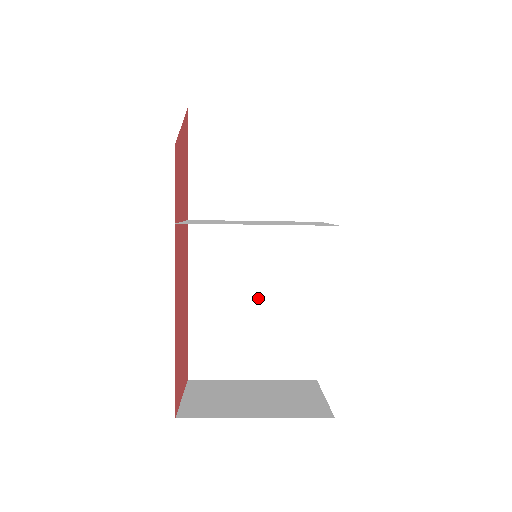
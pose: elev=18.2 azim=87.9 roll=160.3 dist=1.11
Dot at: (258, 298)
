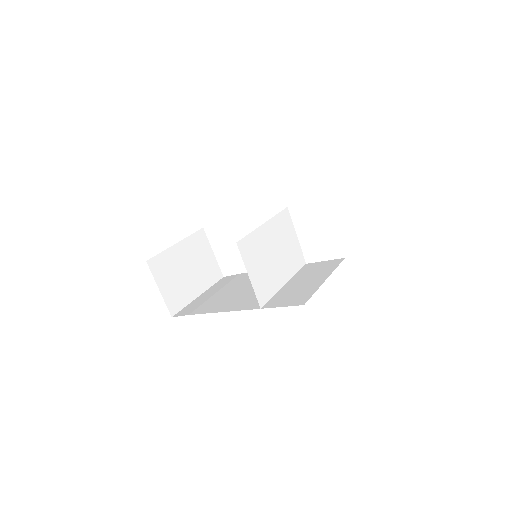
Dot at: occluded
